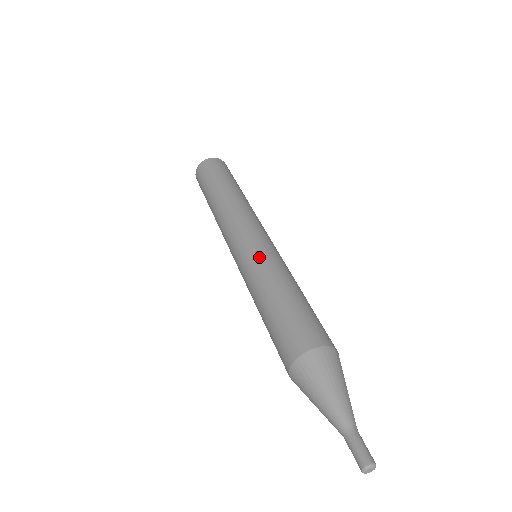
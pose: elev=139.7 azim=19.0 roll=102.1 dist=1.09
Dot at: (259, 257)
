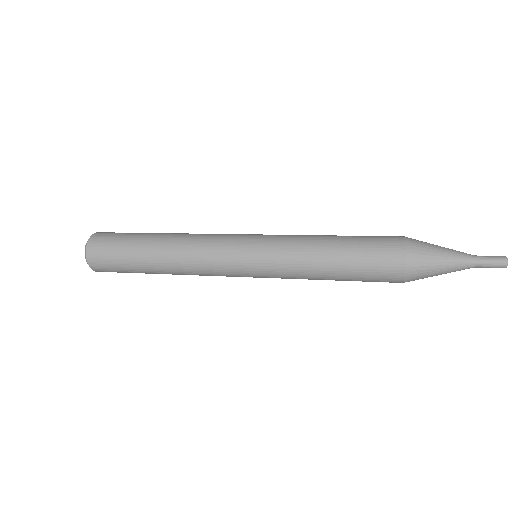
Dot at: (281, 235)
